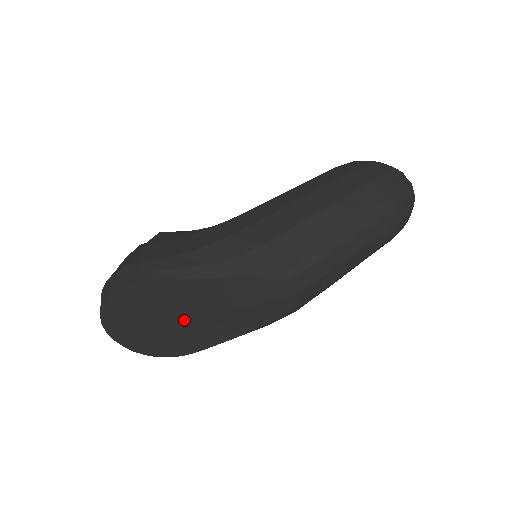
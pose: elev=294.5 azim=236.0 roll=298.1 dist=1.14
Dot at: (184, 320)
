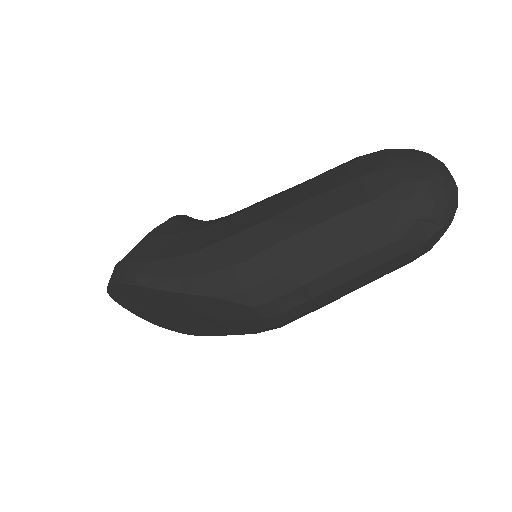
Dot at: (177, 314)
